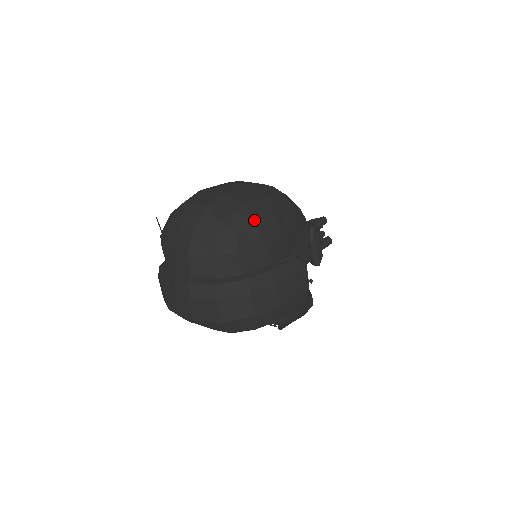
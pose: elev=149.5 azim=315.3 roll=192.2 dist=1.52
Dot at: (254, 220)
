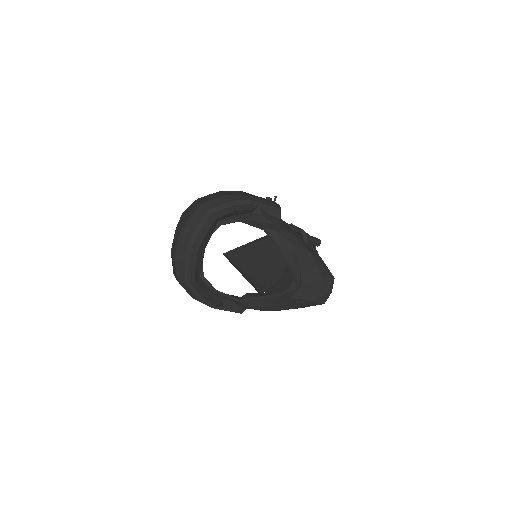
Dot at: occluded
